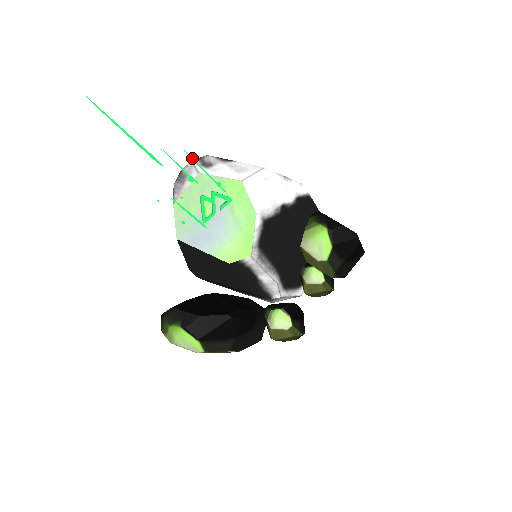
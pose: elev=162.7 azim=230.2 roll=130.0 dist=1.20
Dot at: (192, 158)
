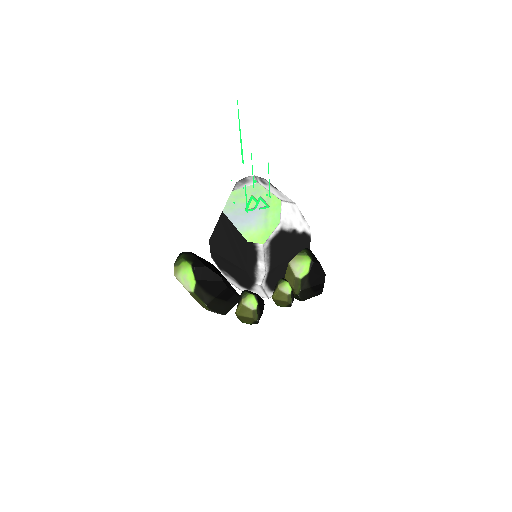
Dot at: occluded
